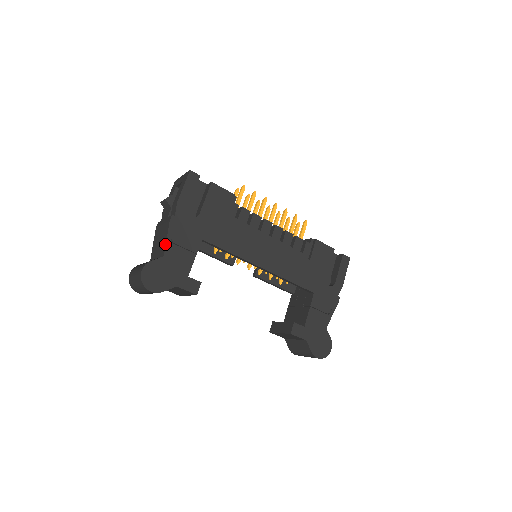
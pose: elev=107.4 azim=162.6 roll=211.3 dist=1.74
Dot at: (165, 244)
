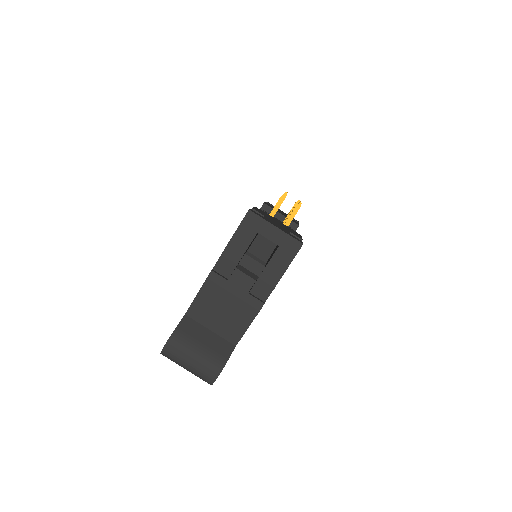
Dot at: (243, 334)
